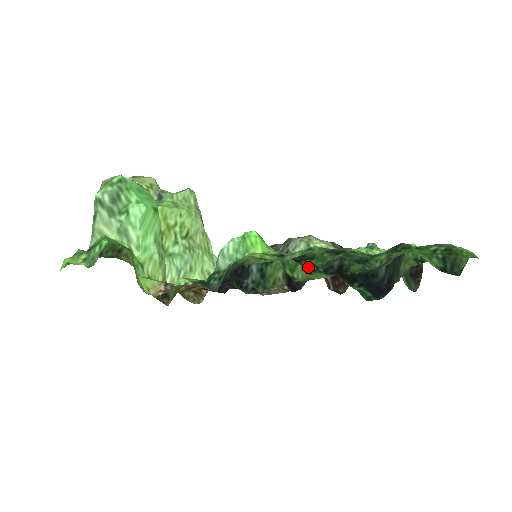
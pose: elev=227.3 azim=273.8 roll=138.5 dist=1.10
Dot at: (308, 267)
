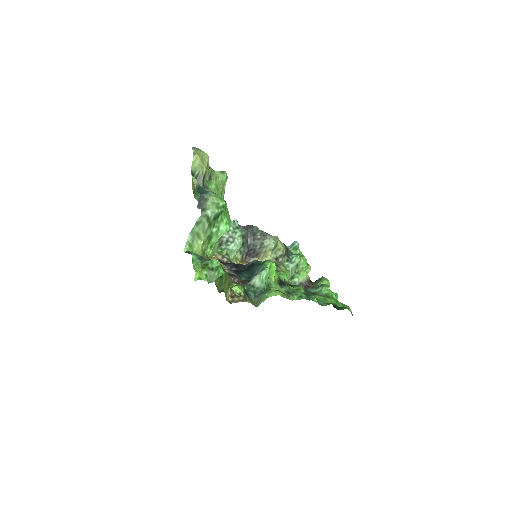
Dot at: occluded
